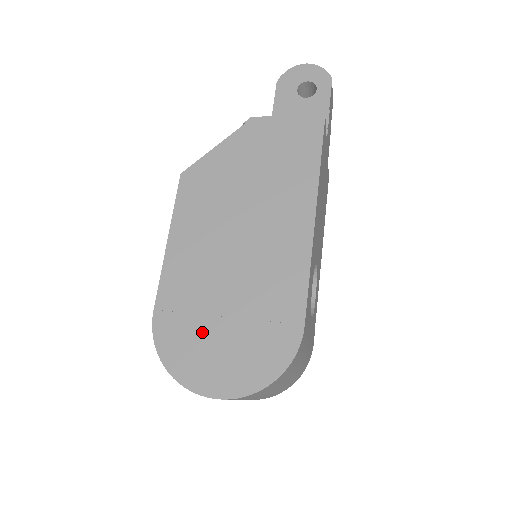
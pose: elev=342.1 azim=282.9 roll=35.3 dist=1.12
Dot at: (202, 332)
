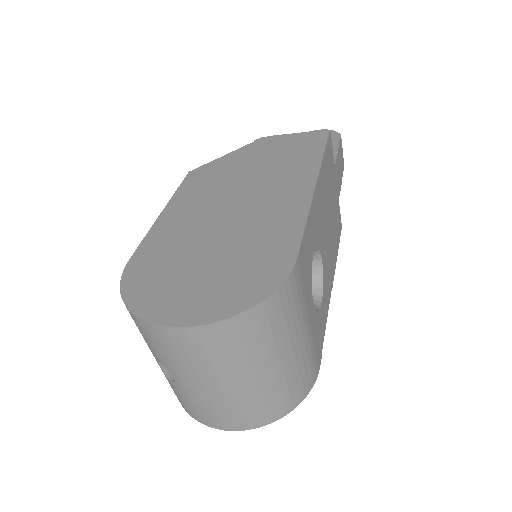
Dot at: (177, 271)
